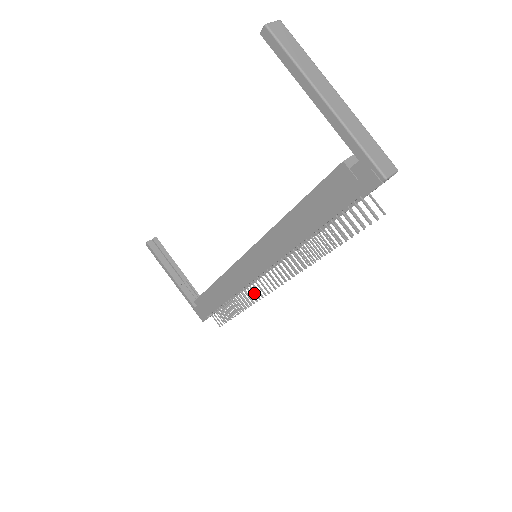
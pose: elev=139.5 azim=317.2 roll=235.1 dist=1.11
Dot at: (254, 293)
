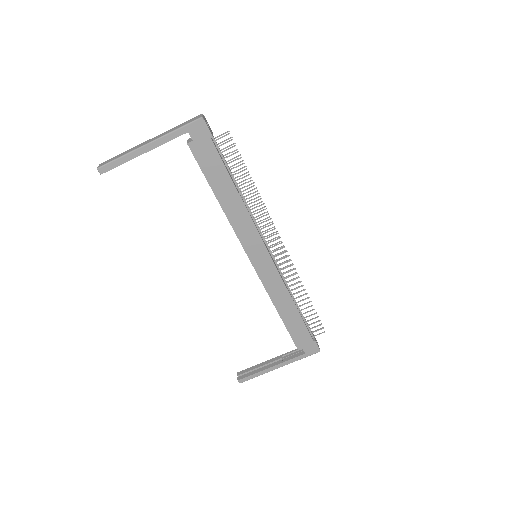
Dot at: occluded
